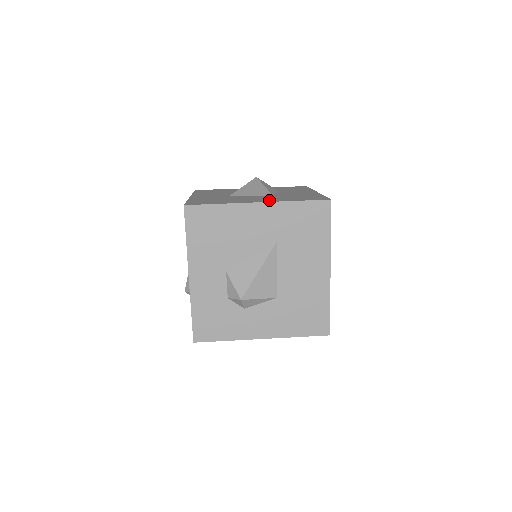
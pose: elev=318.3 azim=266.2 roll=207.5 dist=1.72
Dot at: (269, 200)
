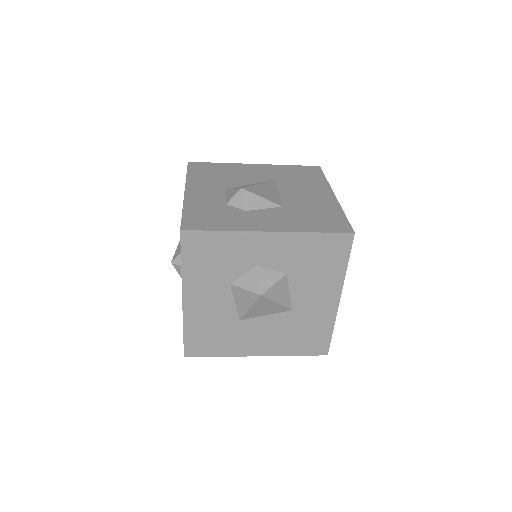
Dot at: occluded
